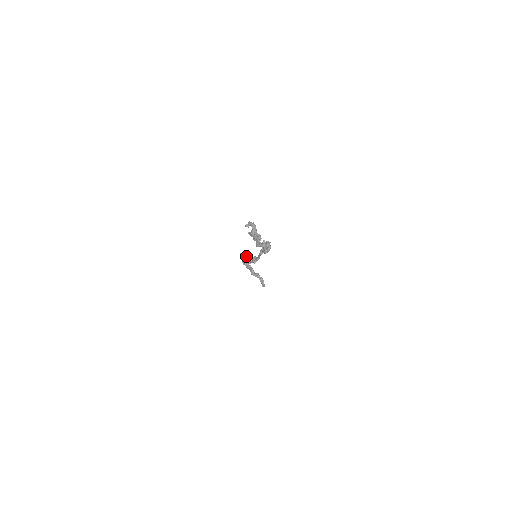
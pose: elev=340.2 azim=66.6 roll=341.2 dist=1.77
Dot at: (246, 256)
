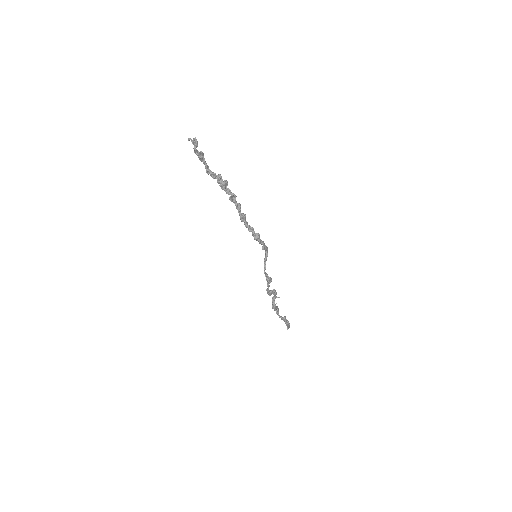
Dot at: (270, 290)
